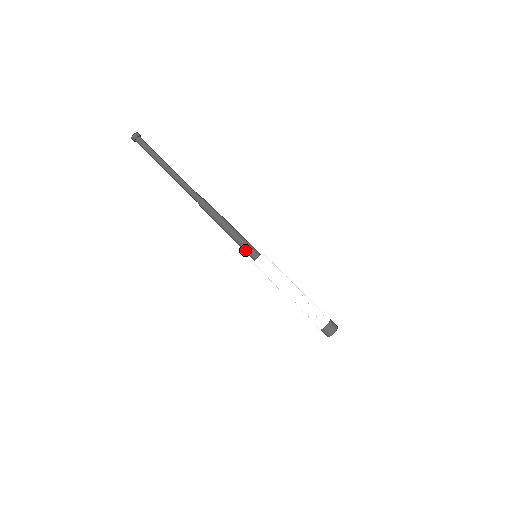
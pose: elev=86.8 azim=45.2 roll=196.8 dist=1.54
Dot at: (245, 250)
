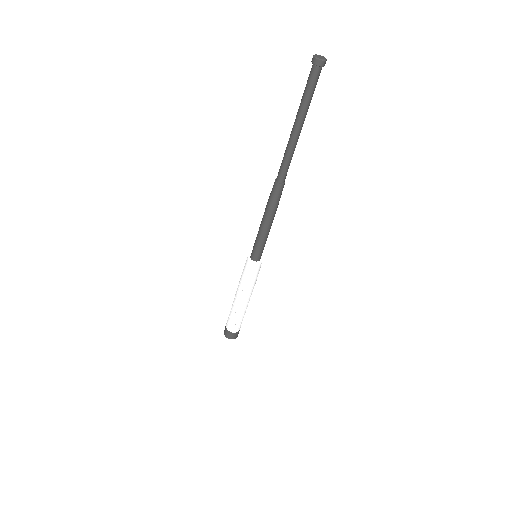
Dot at: (258, 249)
